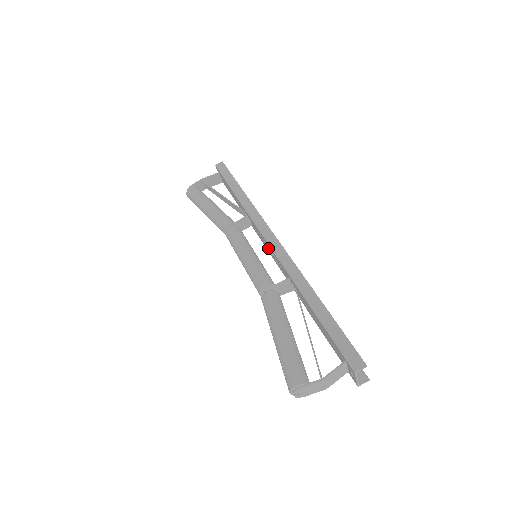
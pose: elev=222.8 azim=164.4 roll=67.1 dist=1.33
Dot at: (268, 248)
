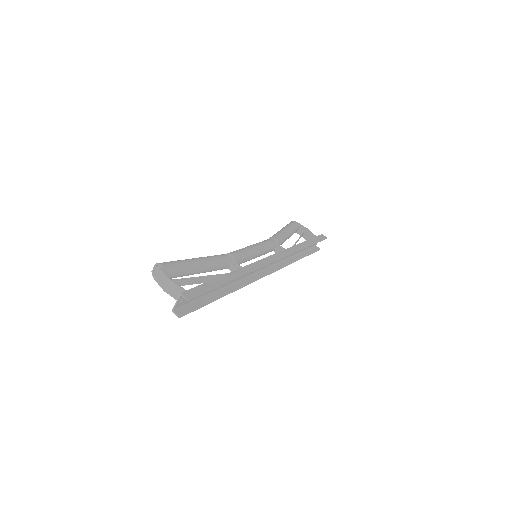
Dot at: occluded
